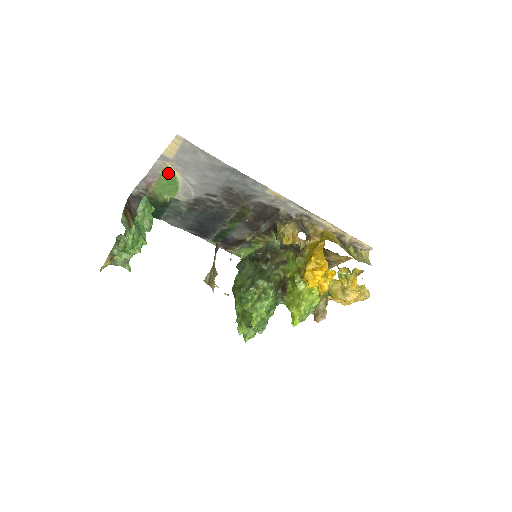
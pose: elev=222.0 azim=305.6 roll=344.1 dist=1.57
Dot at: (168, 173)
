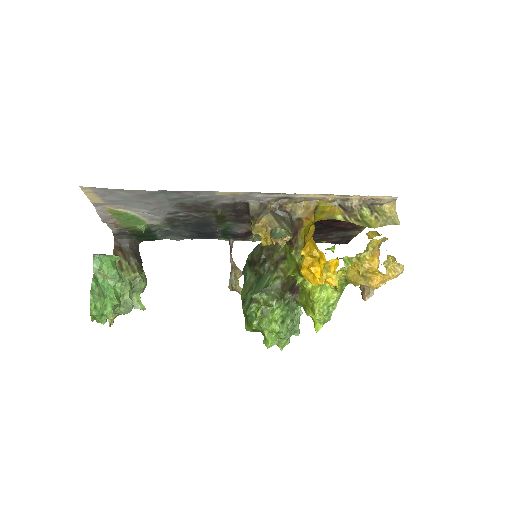
Dot at: (116, 213)
